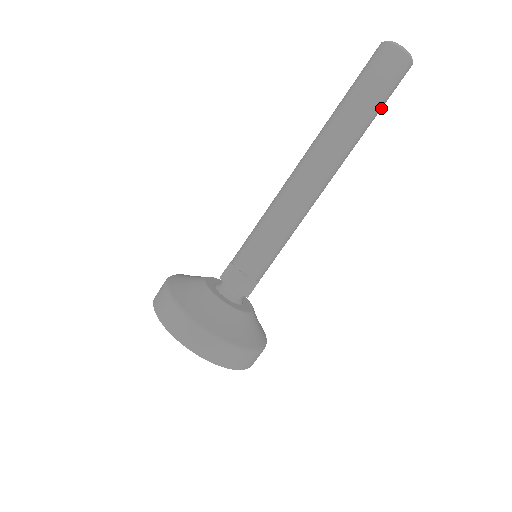
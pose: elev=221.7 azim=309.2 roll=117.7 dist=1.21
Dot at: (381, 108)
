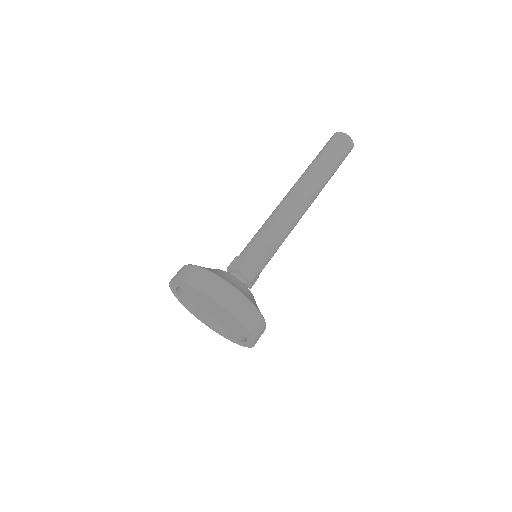
Dot at: (338, 167)
